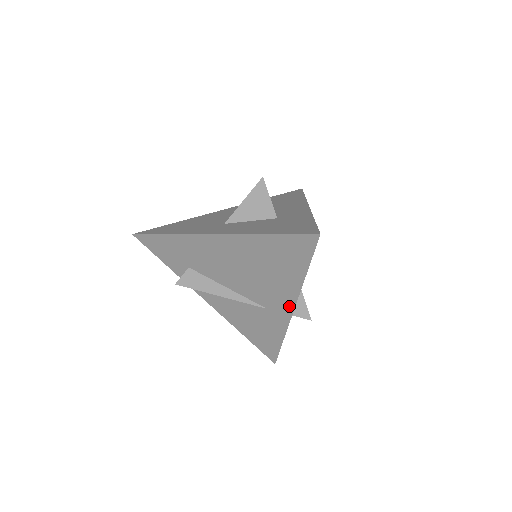
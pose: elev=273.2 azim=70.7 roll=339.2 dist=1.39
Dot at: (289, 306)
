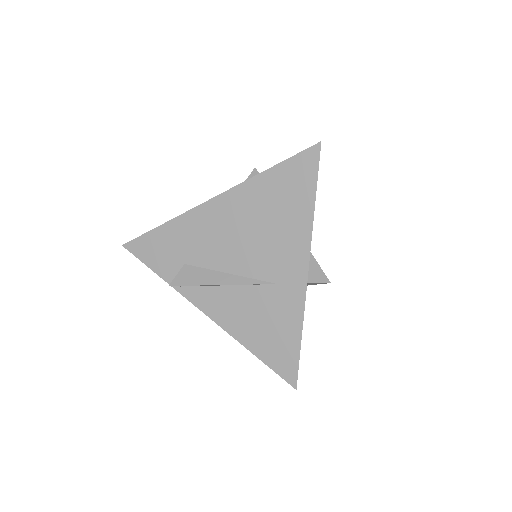
Dot at: (302, 264)
